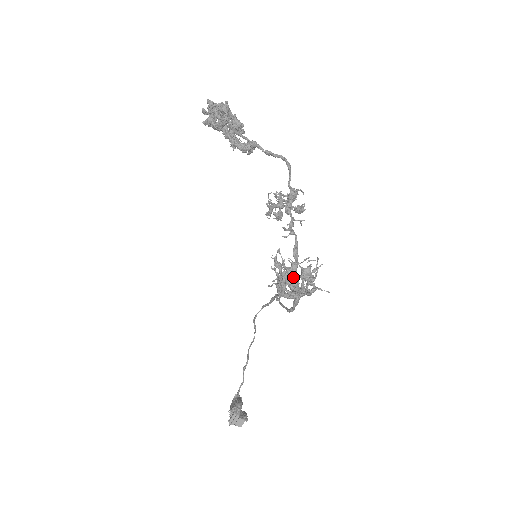
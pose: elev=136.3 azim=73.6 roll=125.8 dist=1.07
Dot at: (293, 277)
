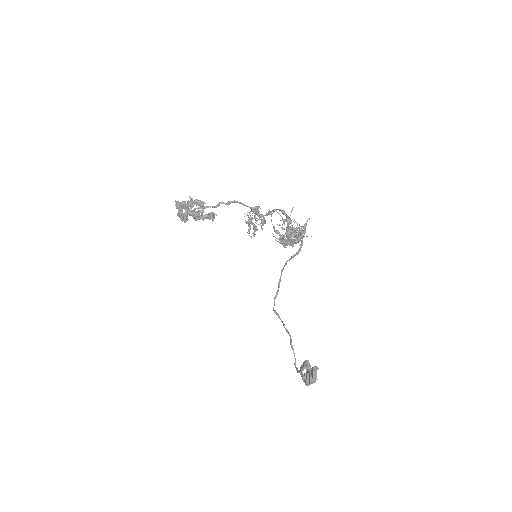
Dot at: occluded
